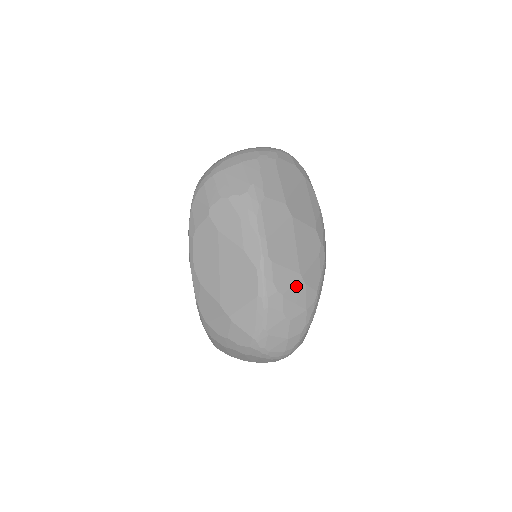
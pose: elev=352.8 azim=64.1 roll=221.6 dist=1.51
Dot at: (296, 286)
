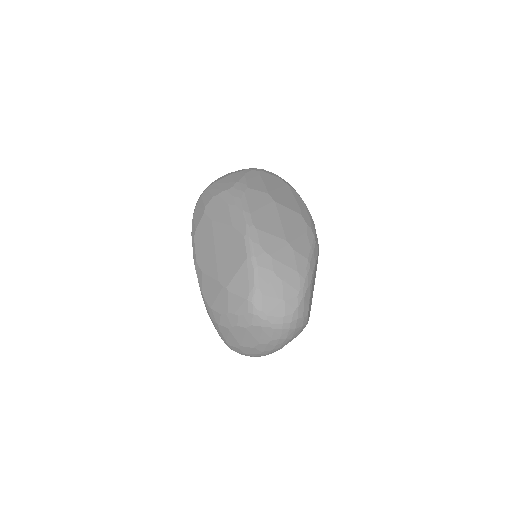
Dot at: (284, 250)
